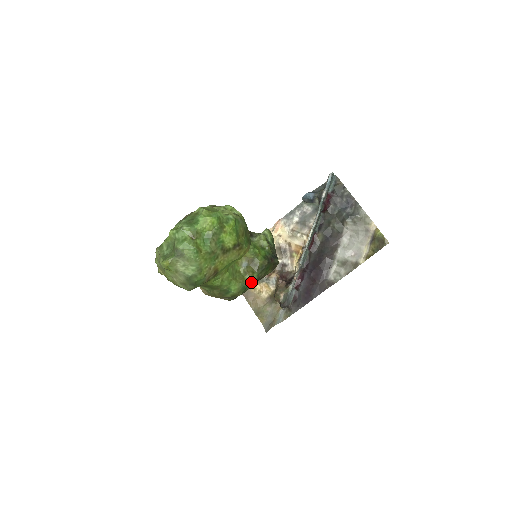
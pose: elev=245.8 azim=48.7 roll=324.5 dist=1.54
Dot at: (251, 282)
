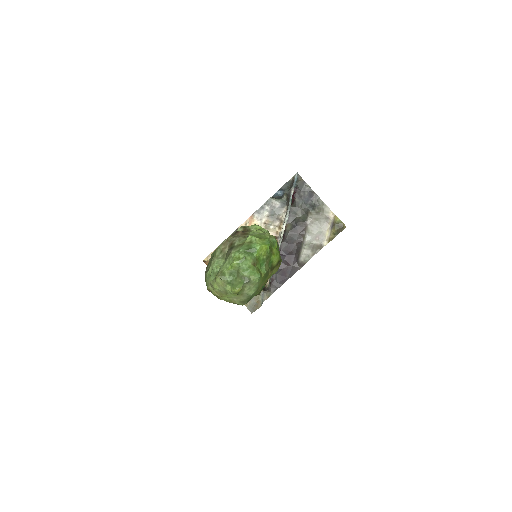
Dot at: (266, 282)
